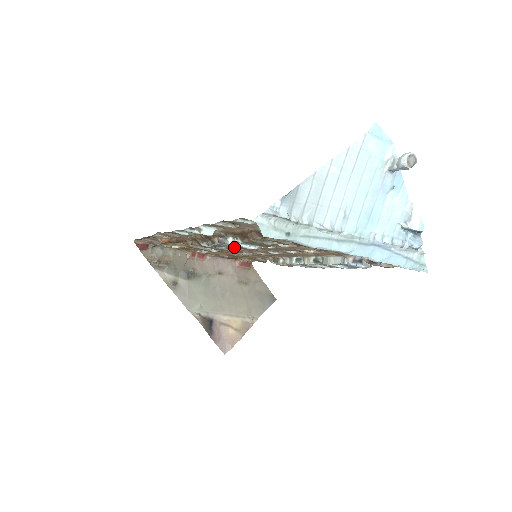
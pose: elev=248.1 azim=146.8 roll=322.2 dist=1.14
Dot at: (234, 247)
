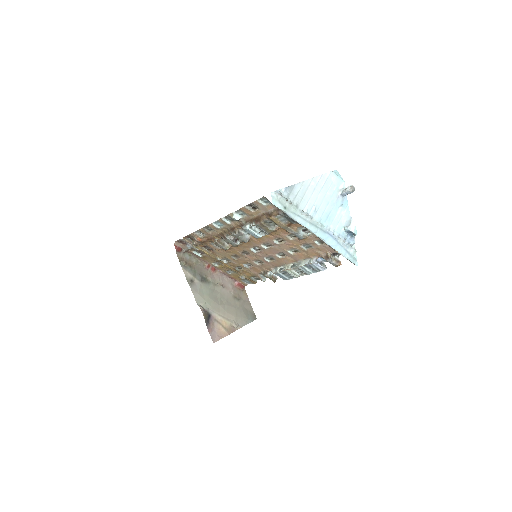
Dot at: (246, 240)
